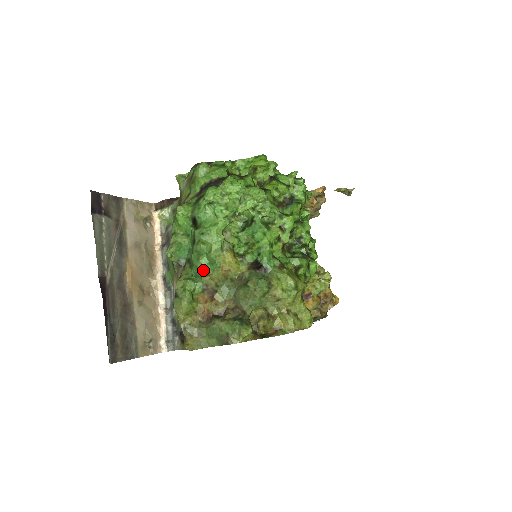
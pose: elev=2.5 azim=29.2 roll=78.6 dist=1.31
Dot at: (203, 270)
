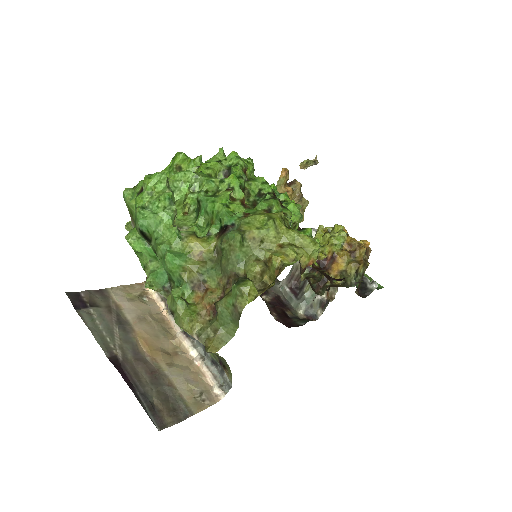
Dot at: (175, 267)
